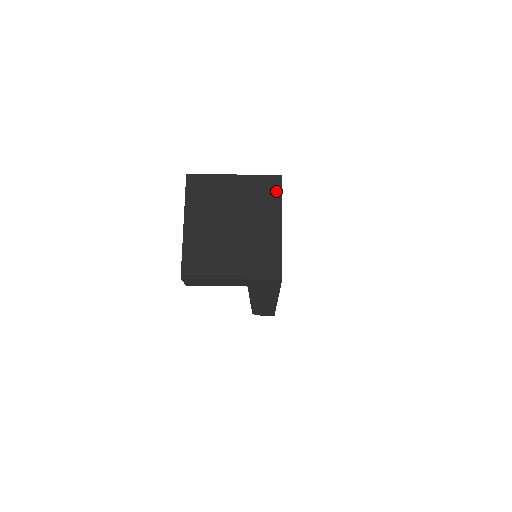
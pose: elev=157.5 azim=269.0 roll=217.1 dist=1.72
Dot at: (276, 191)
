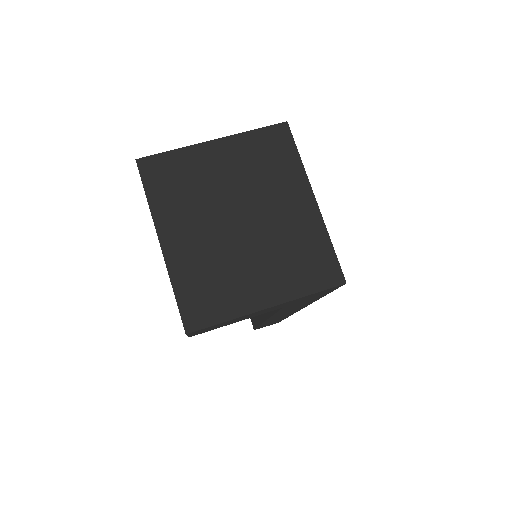
Dot at: (288, 148)
